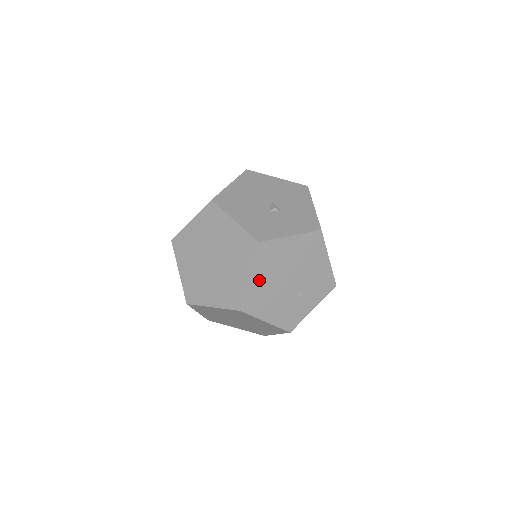
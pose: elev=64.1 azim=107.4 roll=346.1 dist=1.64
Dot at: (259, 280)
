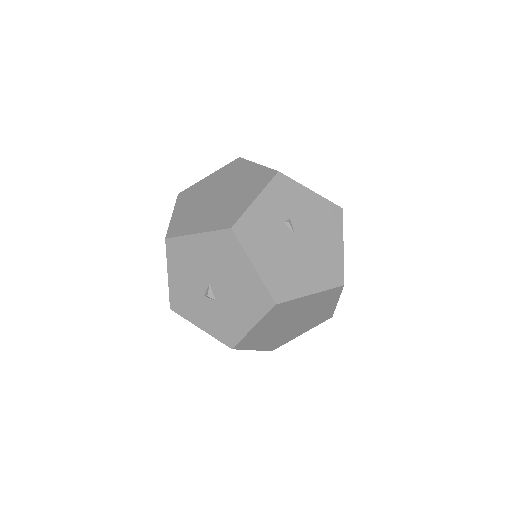
Dot at: occluded
